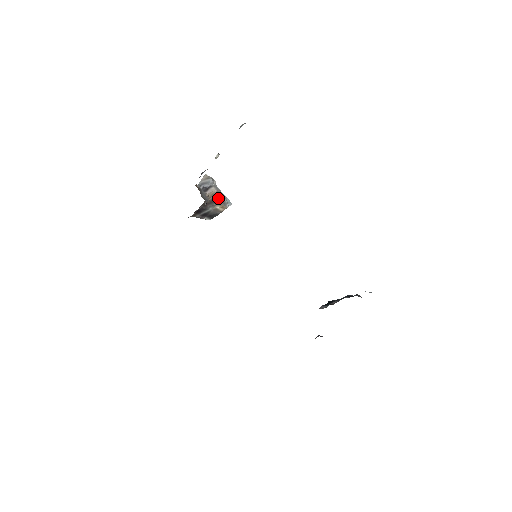
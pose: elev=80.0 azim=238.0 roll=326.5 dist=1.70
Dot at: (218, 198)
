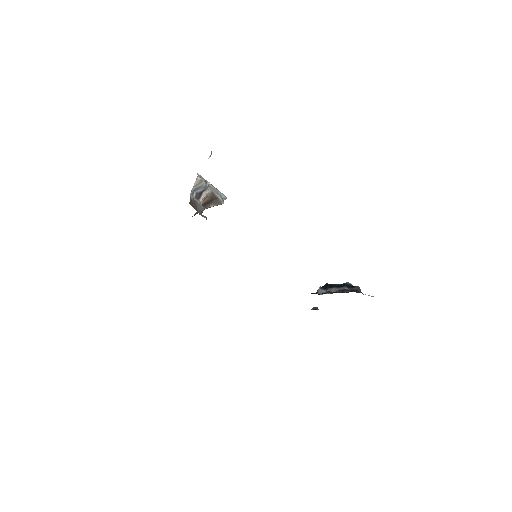
Dot at: (212, 198)
